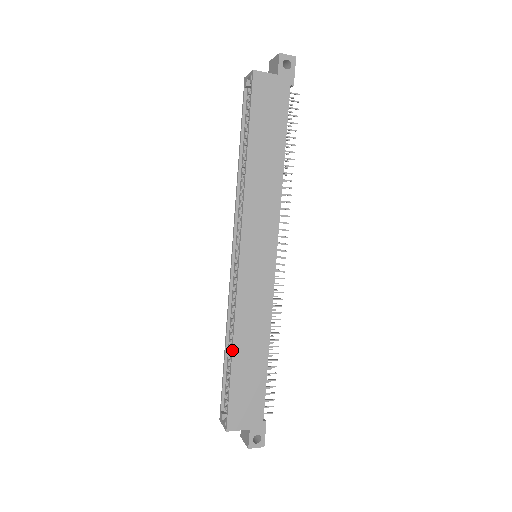
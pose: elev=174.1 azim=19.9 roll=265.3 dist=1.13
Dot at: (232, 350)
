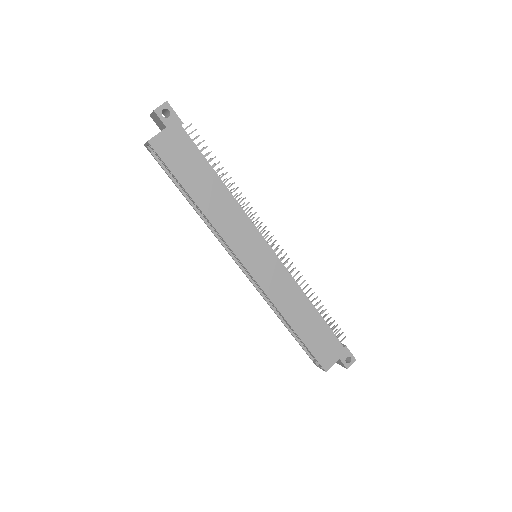
Dot at: (290, 326)
